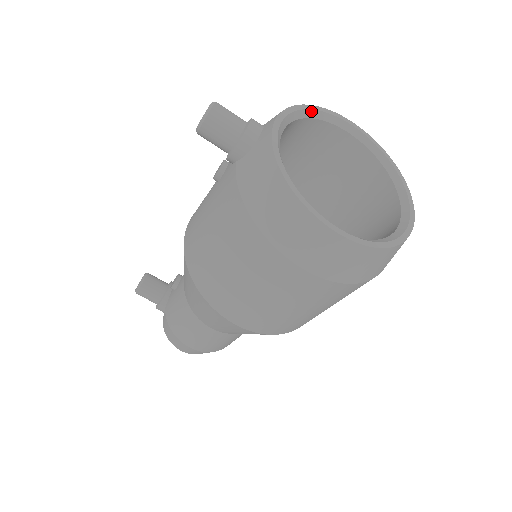
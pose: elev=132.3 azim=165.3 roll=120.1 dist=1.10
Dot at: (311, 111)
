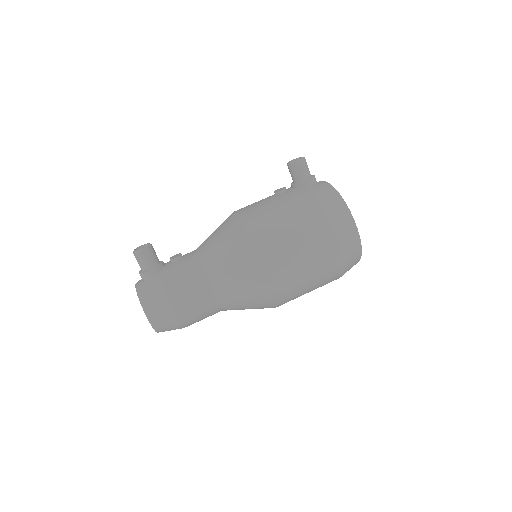
Dot at: occluded
